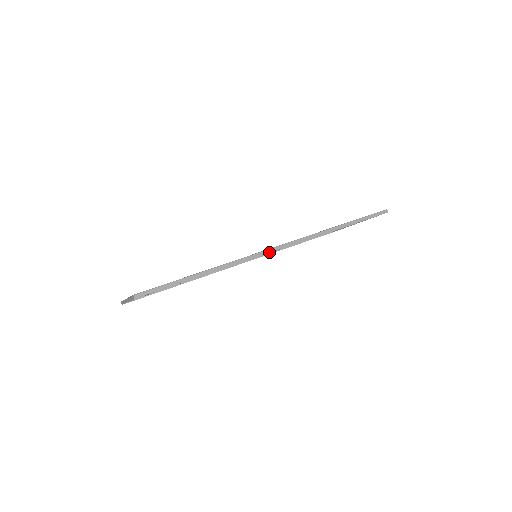
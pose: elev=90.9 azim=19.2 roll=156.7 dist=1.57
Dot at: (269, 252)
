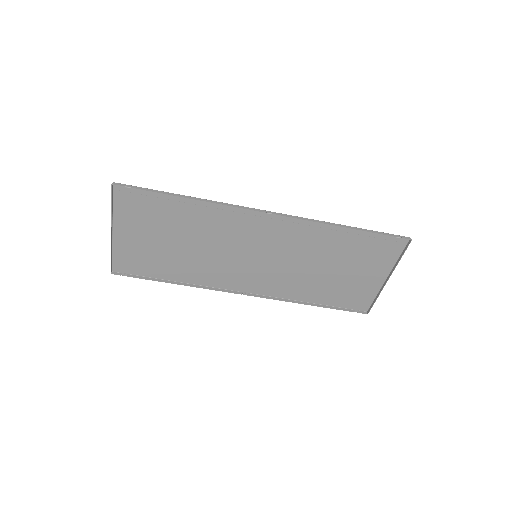
Dot at: (259, 211)
